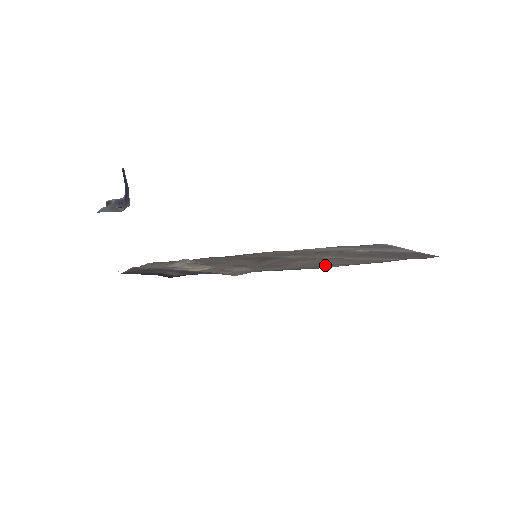
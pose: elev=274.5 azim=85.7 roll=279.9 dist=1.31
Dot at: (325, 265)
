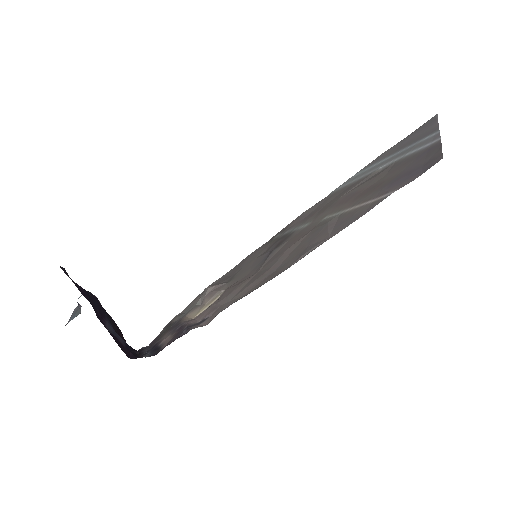
Dot at: (299, 254)
